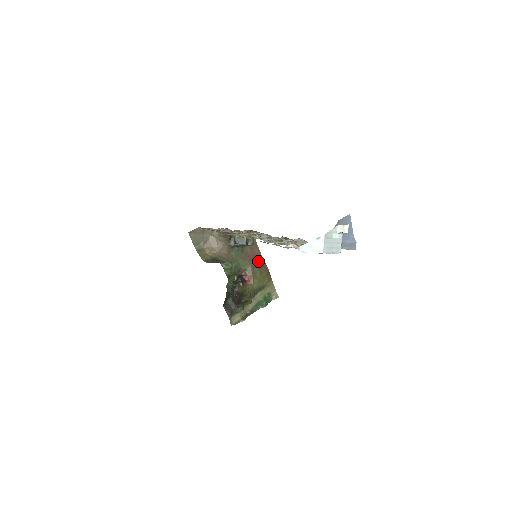
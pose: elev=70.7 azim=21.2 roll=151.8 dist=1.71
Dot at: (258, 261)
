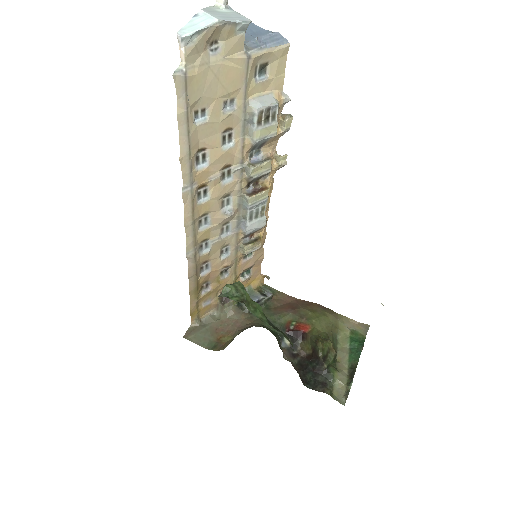
Dot at: (298, 304)
